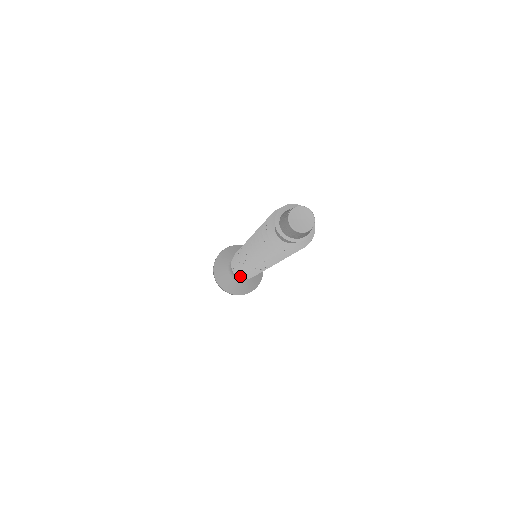
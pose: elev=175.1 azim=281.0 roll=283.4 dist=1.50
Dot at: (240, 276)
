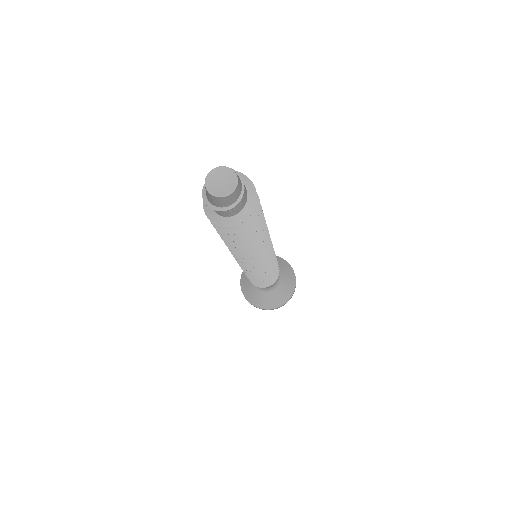
Dot at: occluded
